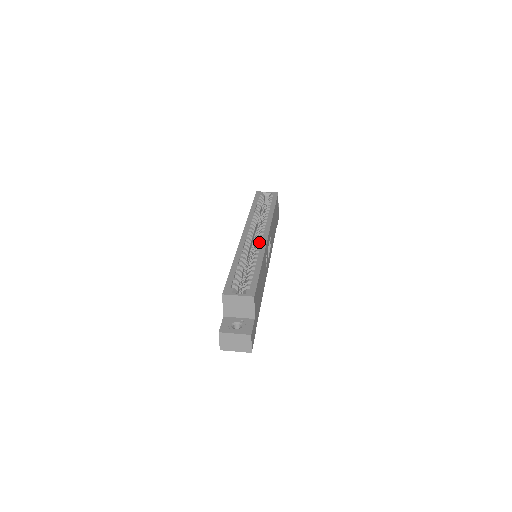
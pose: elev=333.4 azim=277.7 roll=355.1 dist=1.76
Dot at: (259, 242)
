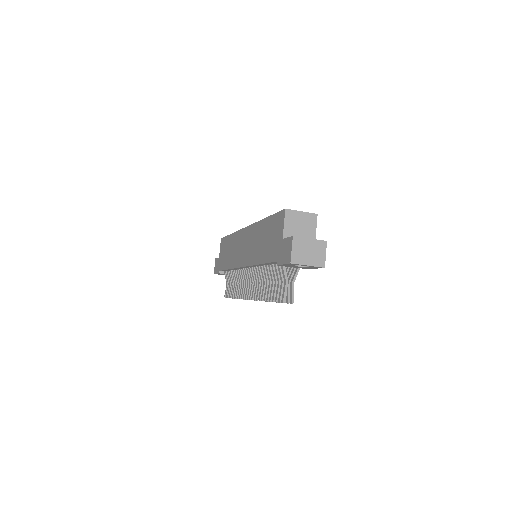
Dot at: occluded
